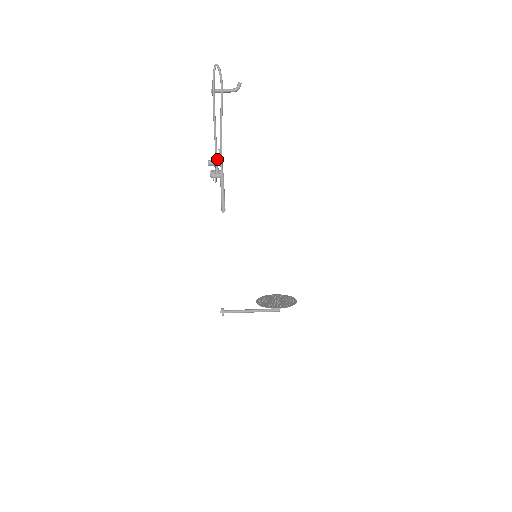
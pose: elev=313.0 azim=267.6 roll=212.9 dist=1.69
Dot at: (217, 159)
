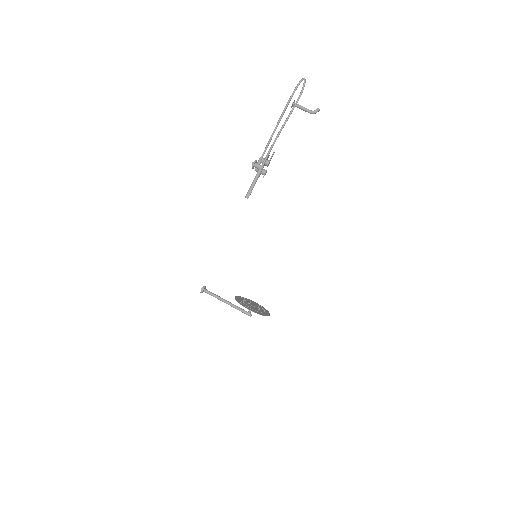
Dot at: occluded
